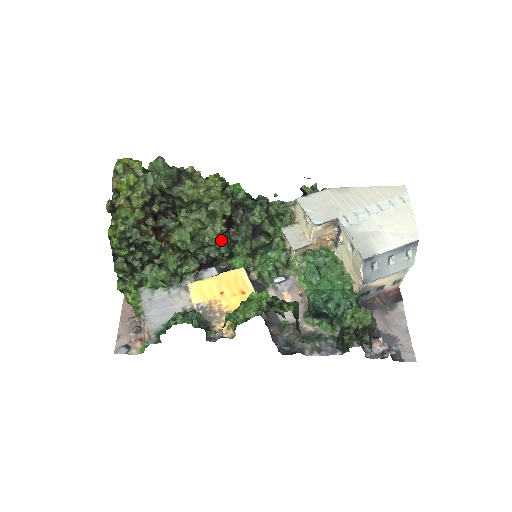
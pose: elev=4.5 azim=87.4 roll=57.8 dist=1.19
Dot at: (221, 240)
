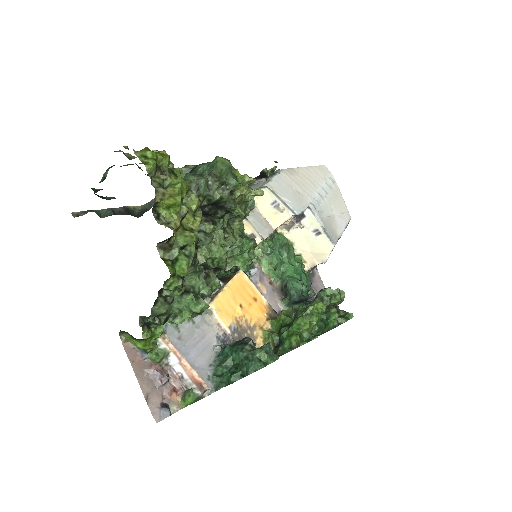
Dot at: occluded
